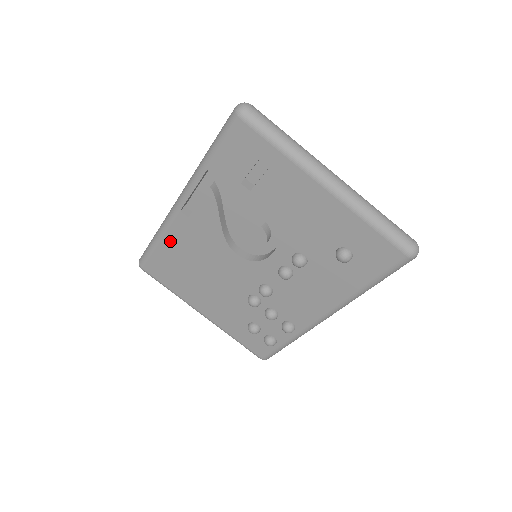
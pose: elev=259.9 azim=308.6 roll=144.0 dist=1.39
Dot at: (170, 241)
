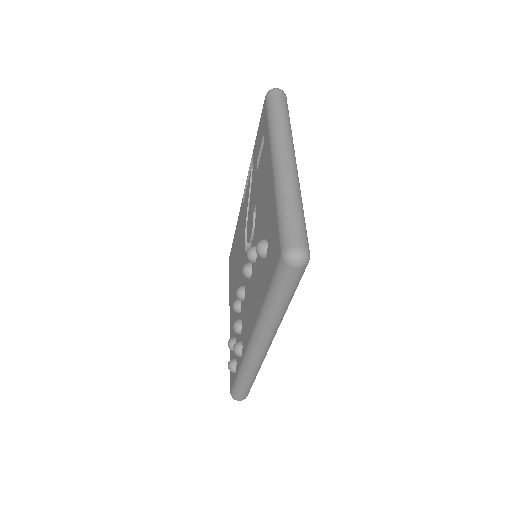
Dot at: (237, 229)
